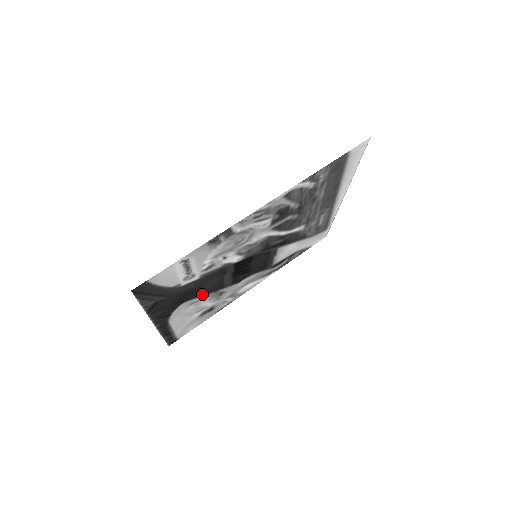
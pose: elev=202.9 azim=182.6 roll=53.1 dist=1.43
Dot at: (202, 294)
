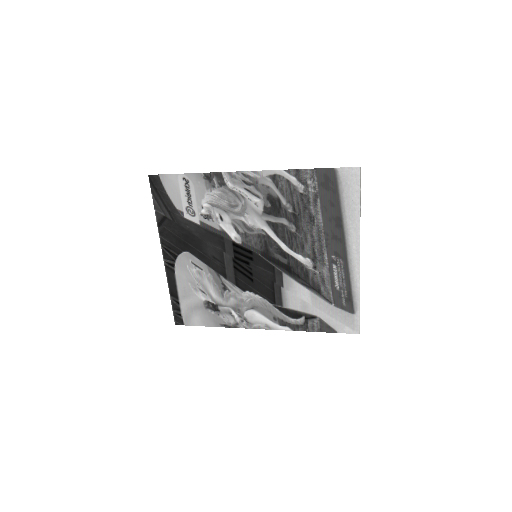
Dot at: (204, 260)
